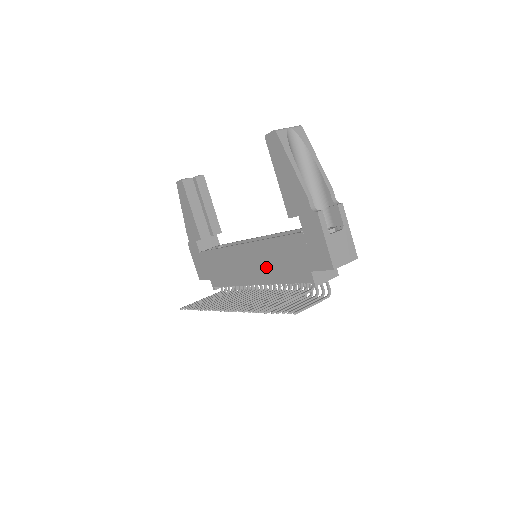
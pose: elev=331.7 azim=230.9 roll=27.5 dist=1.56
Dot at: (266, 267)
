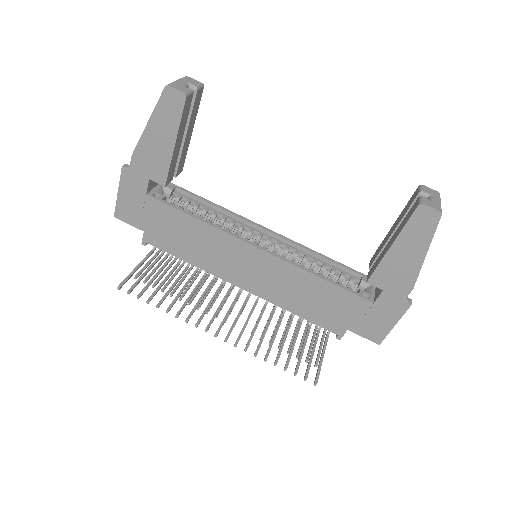
Dot at: (280, 289)
